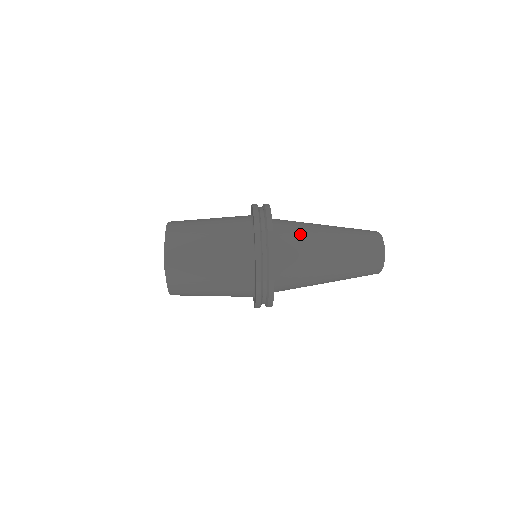
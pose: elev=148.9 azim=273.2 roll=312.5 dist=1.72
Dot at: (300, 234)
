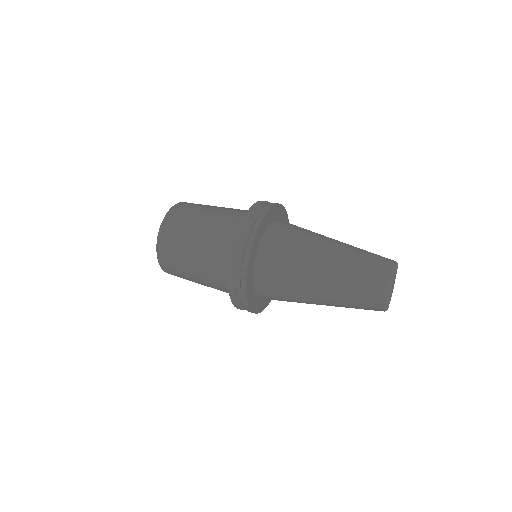
Dot at: (300, 232)
